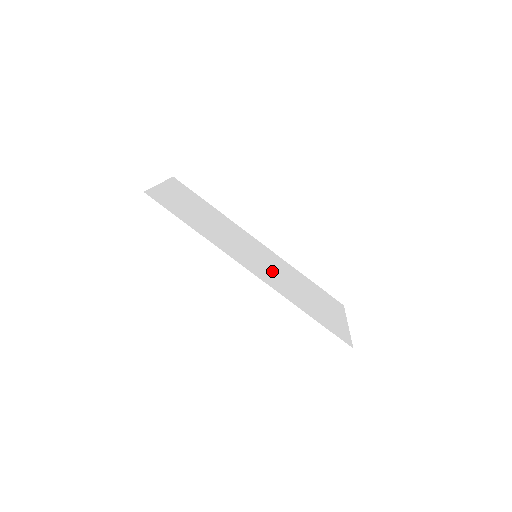
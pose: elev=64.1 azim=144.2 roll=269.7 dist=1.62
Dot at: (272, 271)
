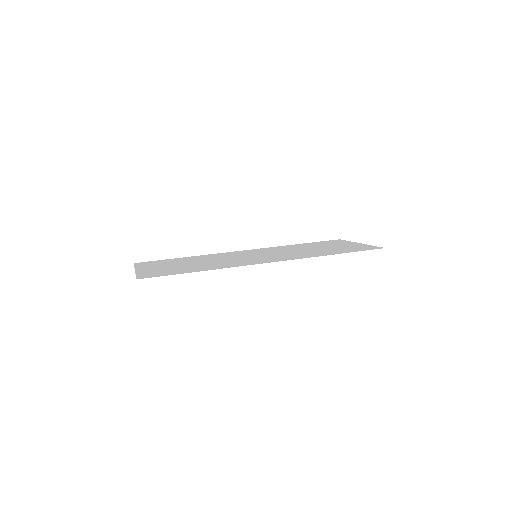
Dot at: (278, 255)
